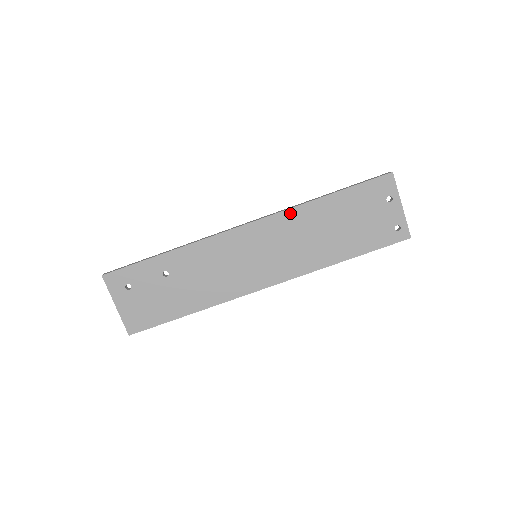
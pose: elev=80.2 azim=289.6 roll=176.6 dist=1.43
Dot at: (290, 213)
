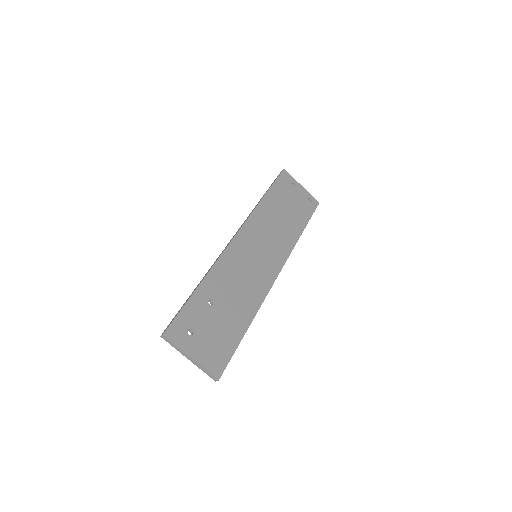
Dot at: (255, 215)
